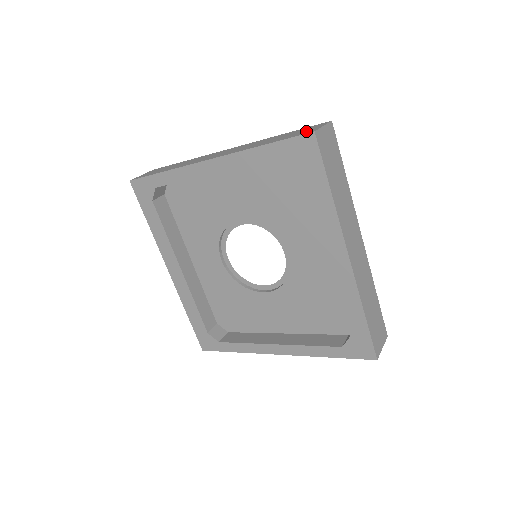
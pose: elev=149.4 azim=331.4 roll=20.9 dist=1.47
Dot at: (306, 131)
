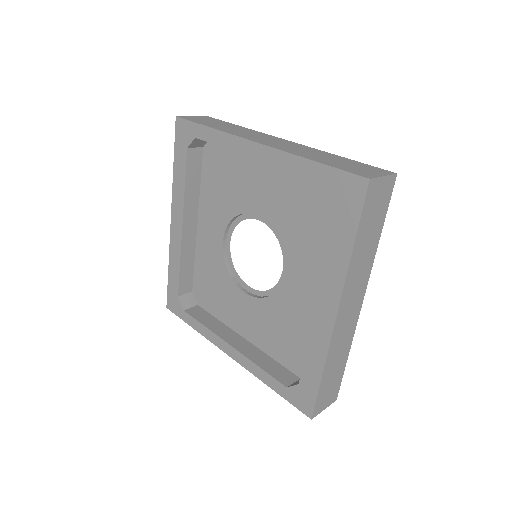
Dot at: (364, 171)
